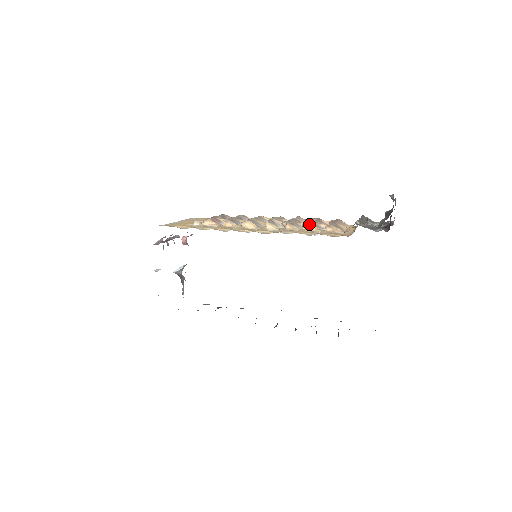
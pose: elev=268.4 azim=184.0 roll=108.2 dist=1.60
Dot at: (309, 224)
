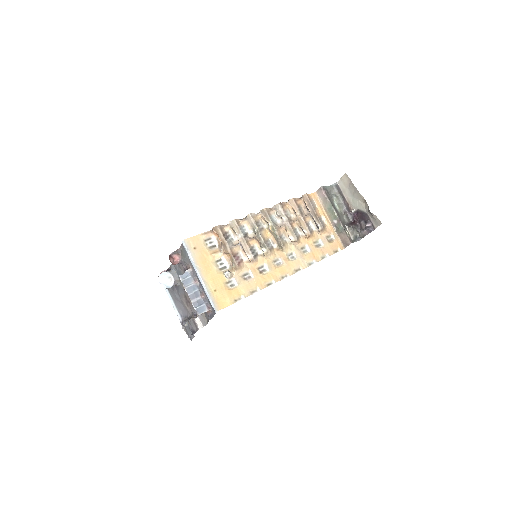
Dot at: (311, 235)
